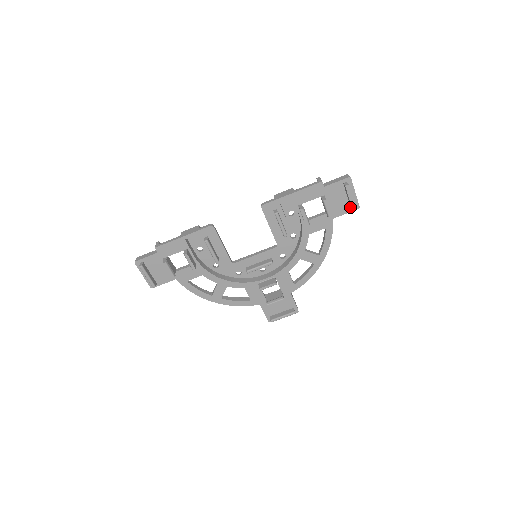
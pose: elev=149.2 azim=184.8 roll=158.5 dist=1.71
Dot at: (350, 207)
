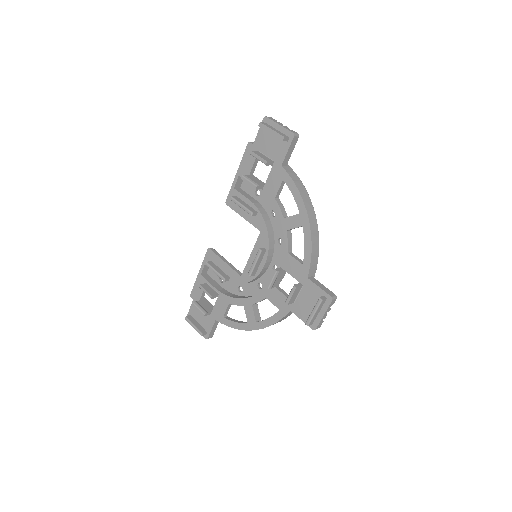
Dot at: (286, 141)
